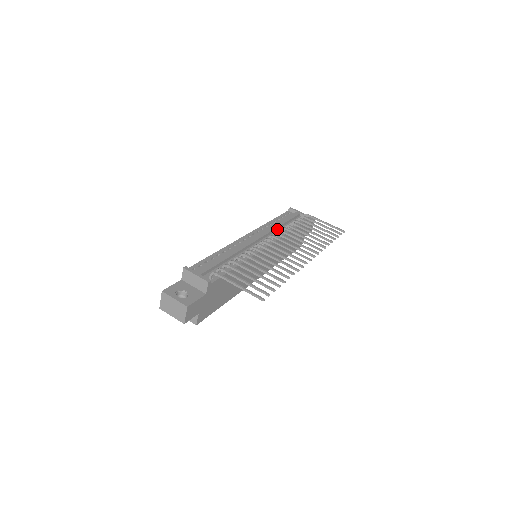
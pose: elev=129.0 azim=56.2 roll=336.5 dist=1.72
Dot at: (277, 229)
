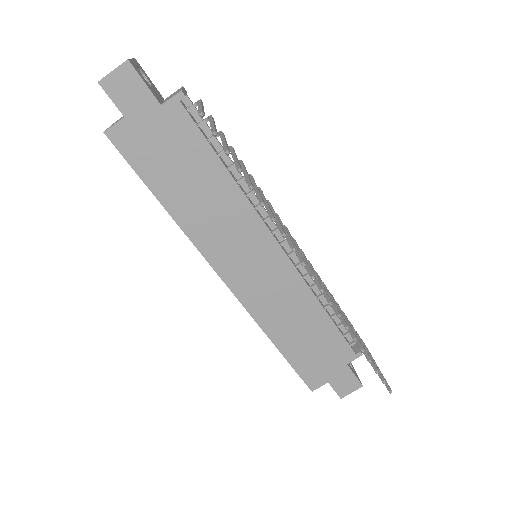
Dot at: occluded
